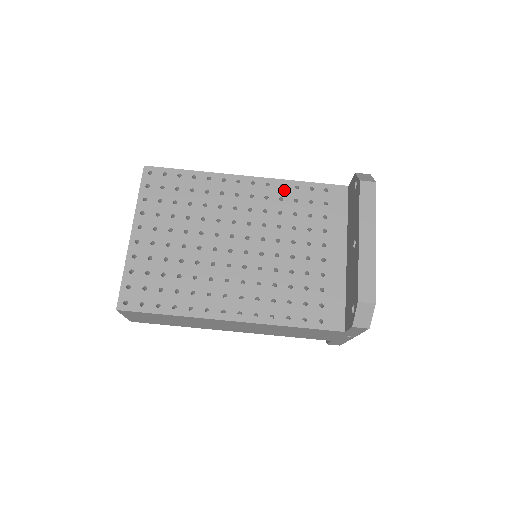
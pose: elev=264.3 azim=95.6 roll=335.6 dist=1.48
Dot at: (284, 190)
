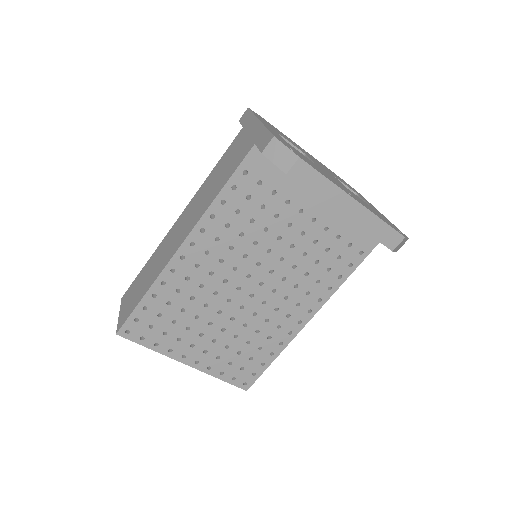
Dot at: (219, 218)
